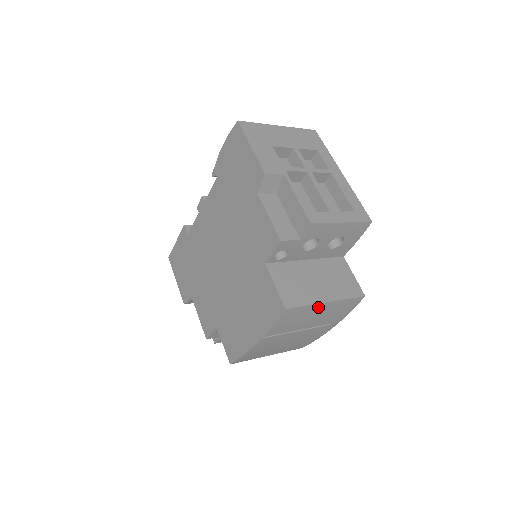
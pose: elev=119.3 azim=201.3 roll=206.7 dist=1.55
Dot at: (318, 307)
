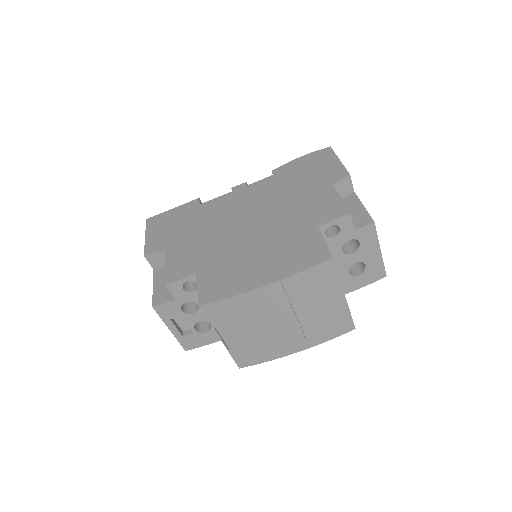
Dot at: (336, 293)
